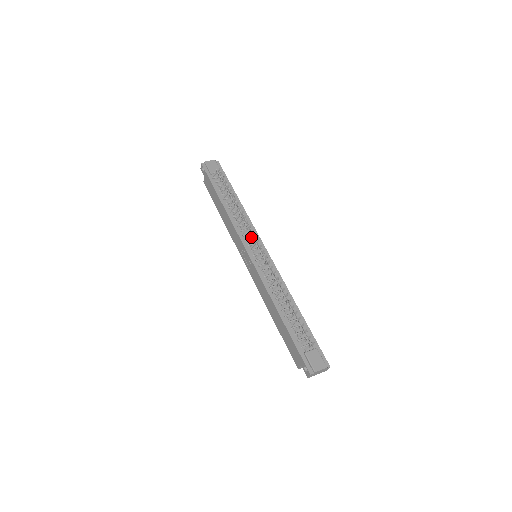
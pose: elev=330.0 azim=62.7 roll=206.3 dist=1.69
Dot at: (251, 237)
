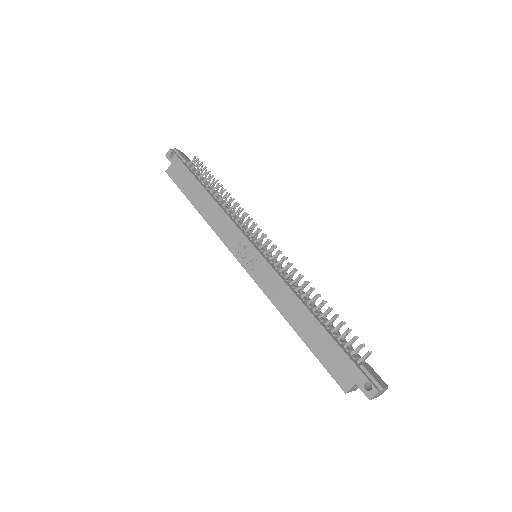
Dot at: (249, 233)
